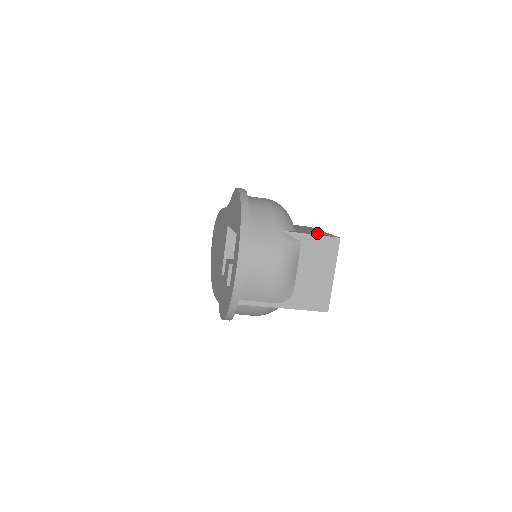
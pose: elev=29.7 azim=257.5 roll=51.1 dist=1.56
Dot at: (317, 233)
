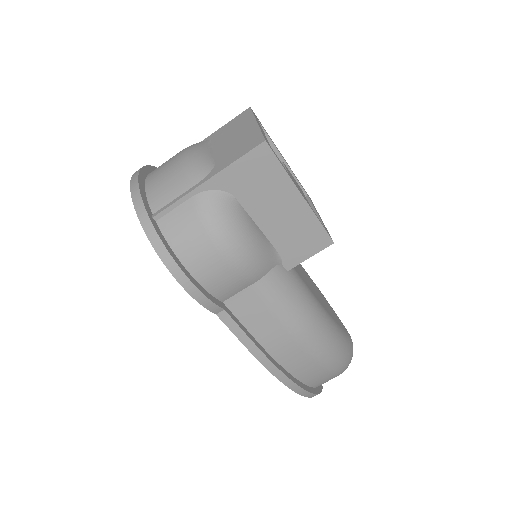
Dot at: occluded
